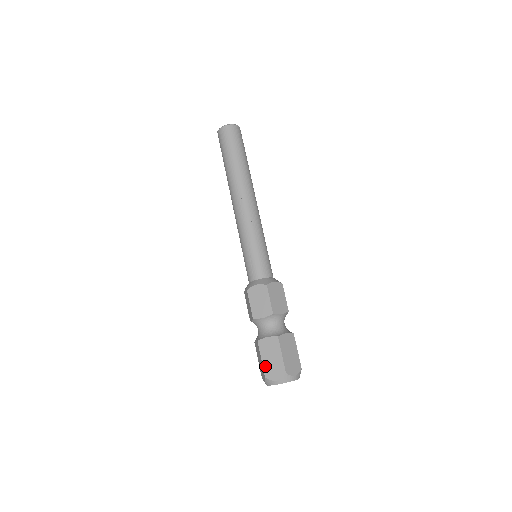
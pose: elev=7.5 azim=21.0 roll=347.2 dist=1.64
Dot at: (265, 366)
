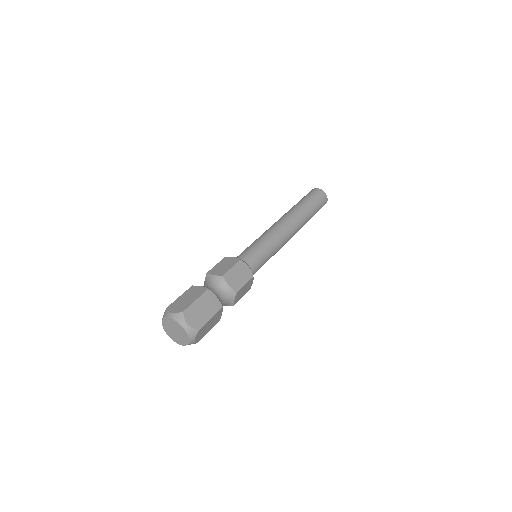
Dot at: (193, 306)
